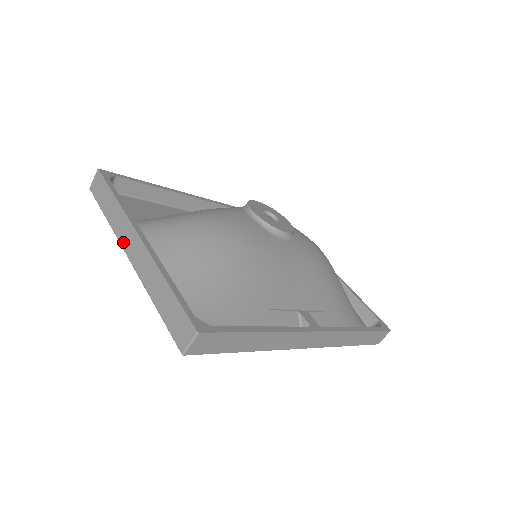
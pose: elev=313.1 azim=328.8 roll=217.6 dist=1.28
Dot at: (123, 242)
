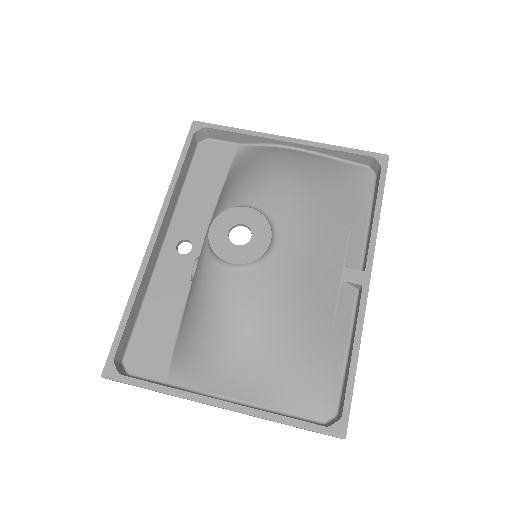
Dot at: occluded
